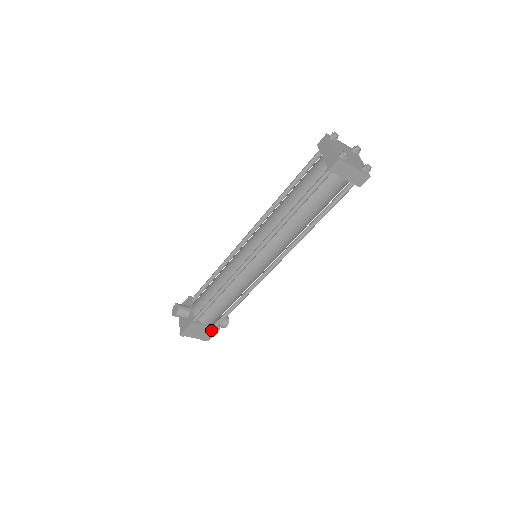
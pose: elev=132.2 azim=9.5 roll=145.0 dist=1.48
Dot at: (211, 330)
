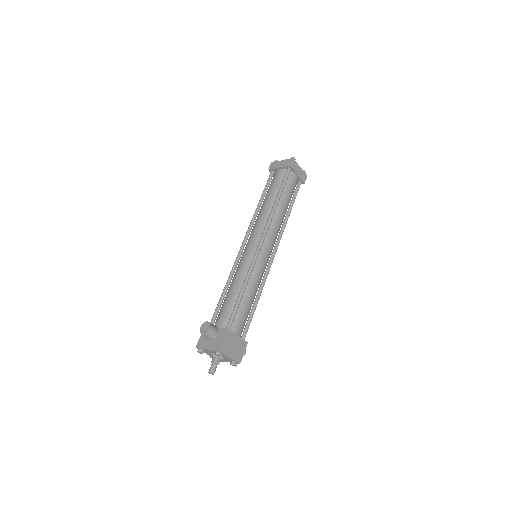
Dot at: (241, 344)
